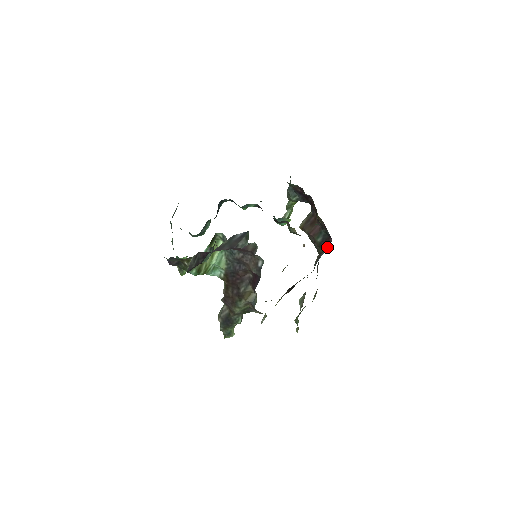
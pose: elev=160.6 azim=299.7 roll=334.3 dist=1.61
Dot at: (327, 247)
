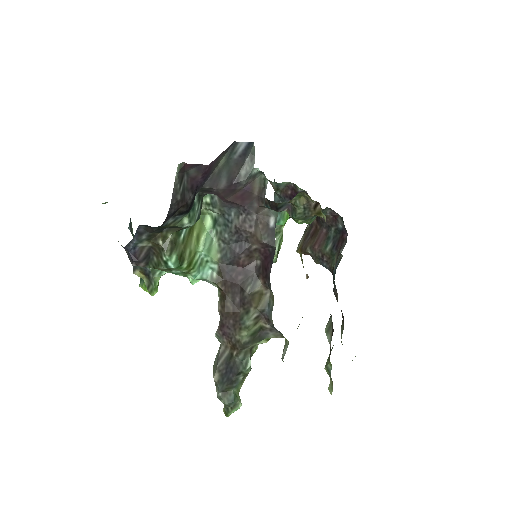
Dot at: (343, 247)
